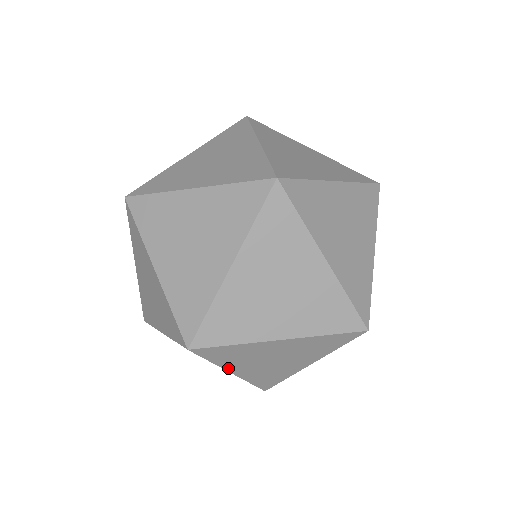
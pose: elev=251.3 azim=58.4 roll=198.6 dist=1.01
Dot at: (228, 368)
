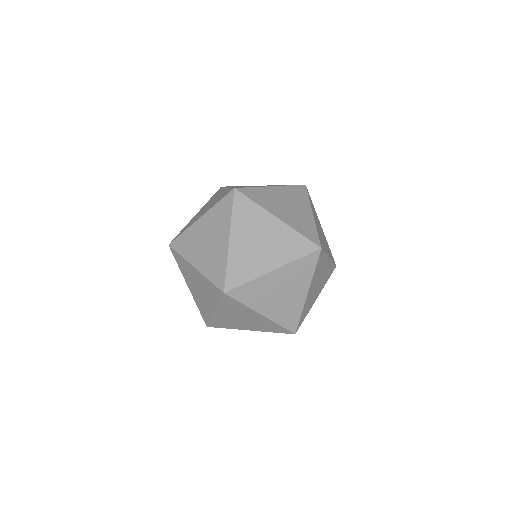
Dot at: (219, 309)
